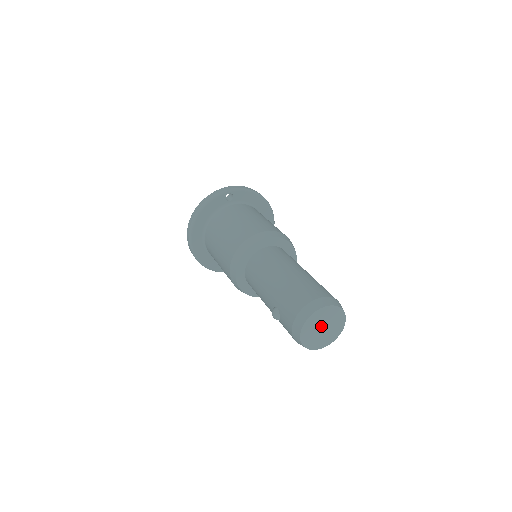
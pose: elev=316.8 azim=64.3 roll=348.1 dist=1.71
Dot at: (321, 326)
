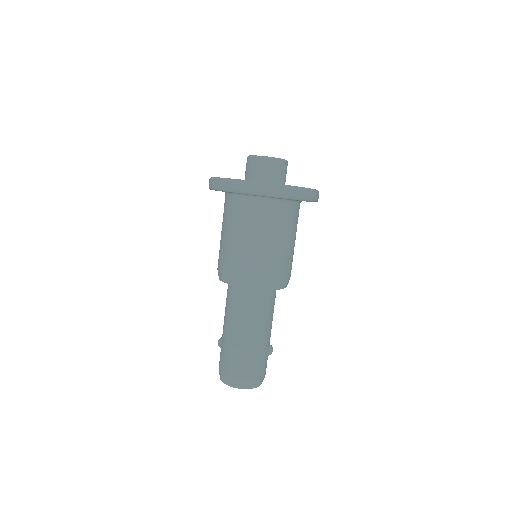
Dot at: occluded
